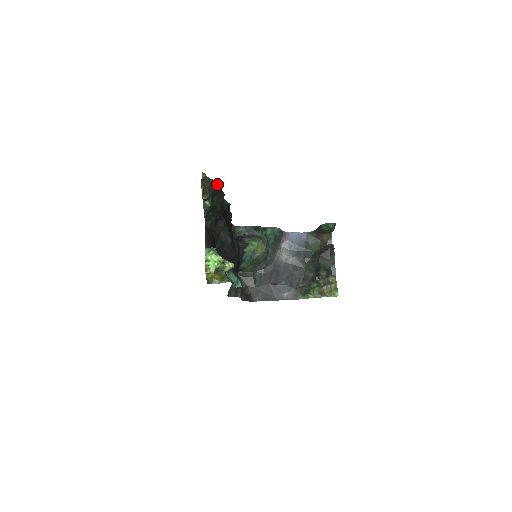
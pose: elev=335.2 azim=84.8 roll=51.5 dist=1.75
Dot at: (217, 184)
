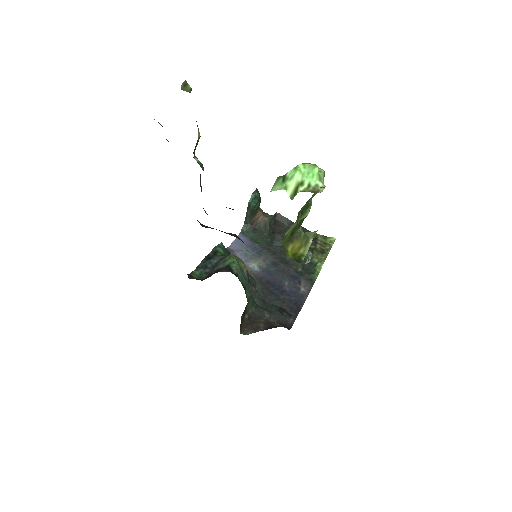
Dot at: occluded
